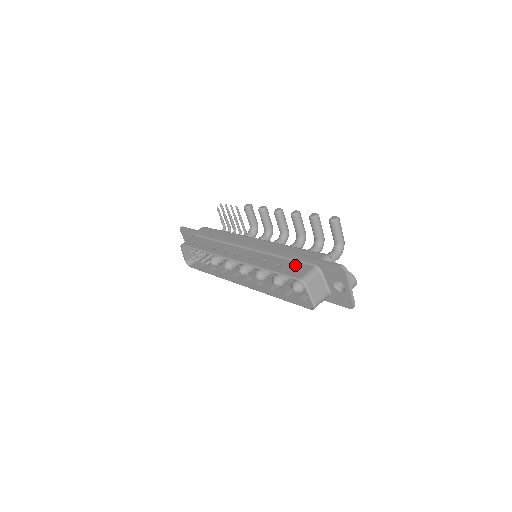
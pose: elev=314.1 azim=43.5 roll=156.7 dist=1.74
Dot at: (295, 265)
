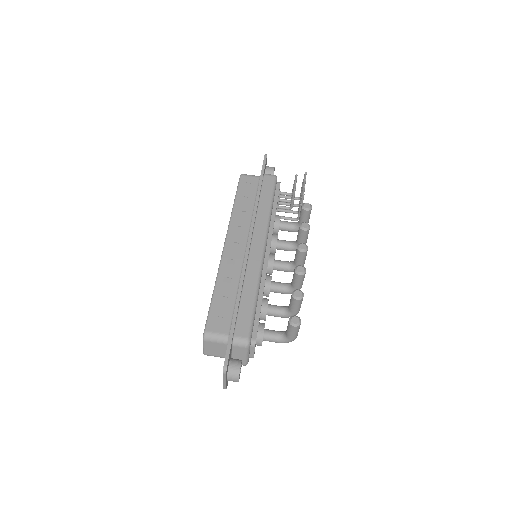
Dot at: (227, 314)
